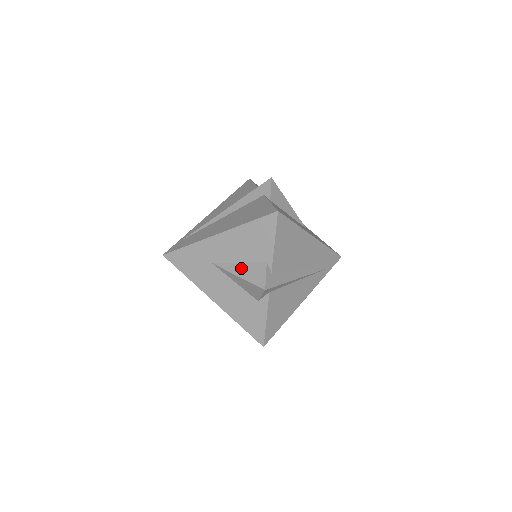
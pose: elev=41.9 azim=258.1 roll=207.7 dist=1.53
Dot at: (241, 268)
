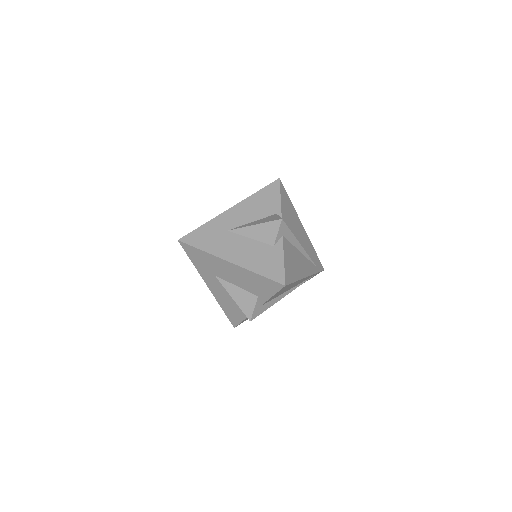
Dot at: (255, 222)
